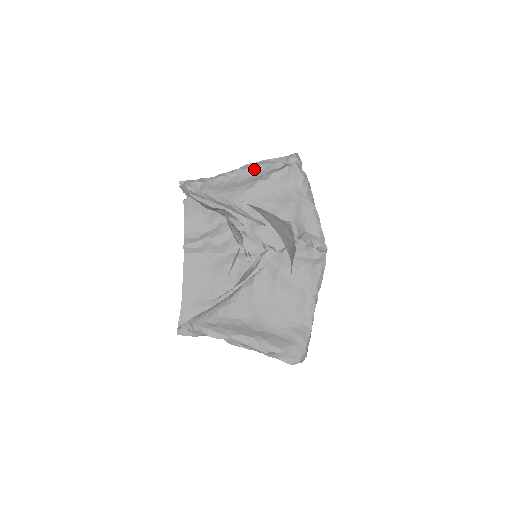
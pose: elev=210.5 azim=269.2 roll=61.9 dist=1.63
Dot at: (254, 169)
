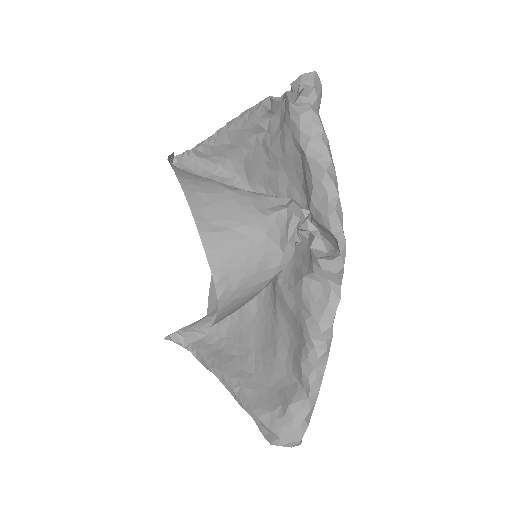
Dot at: (243, 118)
